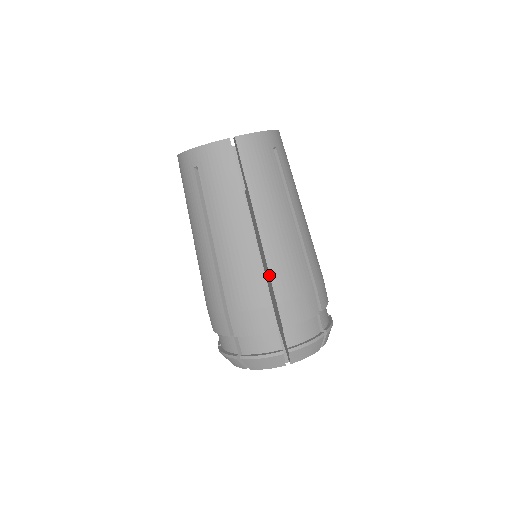
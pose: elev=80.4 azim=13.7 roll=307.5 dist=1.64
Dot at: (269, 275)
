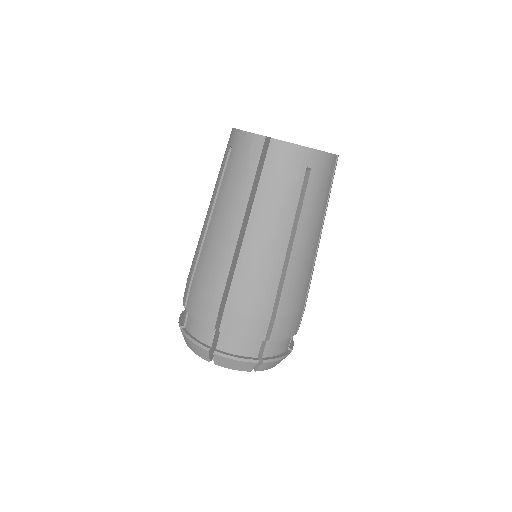
Dot at: (233, 278)
